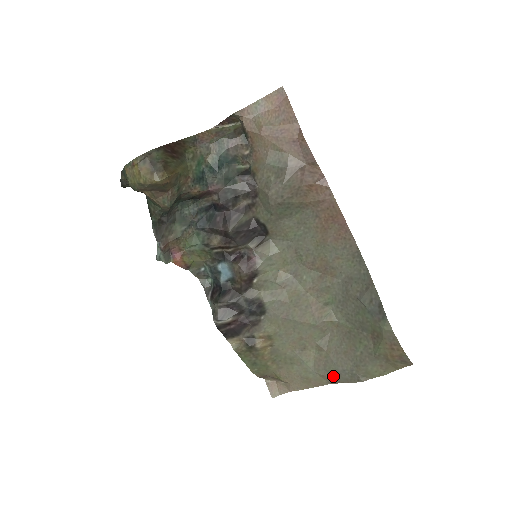
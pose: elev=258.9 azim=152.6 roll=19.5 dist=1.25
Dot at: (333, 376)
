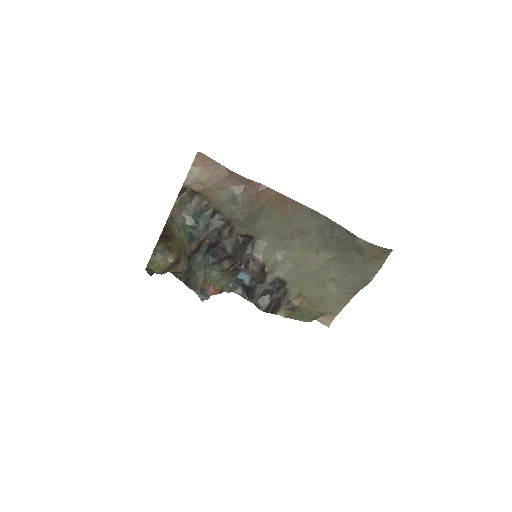
Dot at: (353, 289)
